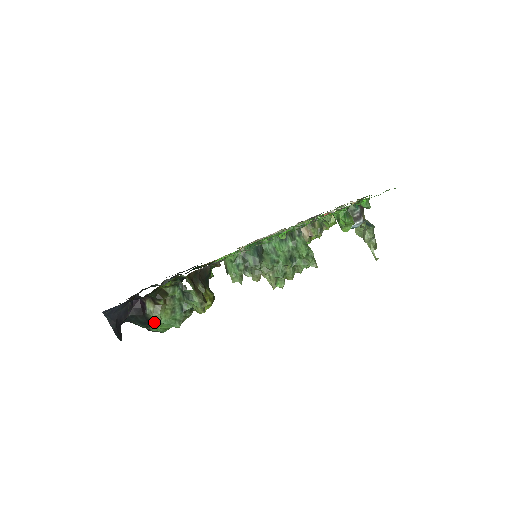
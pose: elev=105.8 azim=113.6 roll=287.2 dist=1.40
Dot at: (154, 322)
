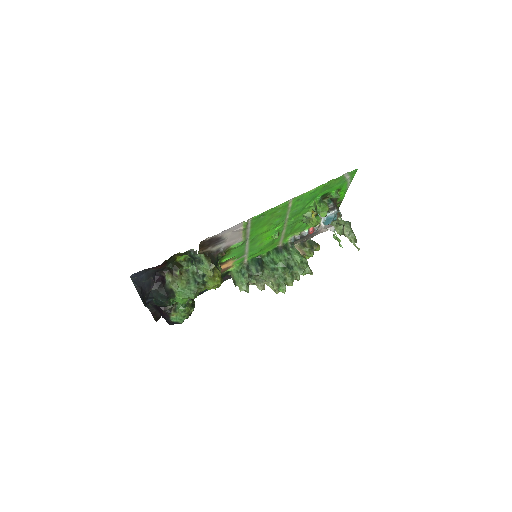
Dot at: (173, 291)
